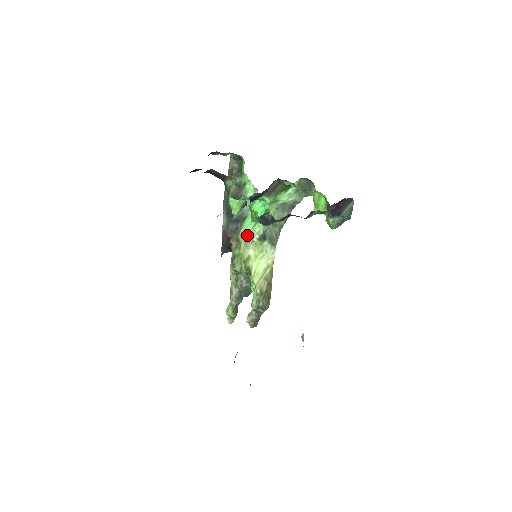
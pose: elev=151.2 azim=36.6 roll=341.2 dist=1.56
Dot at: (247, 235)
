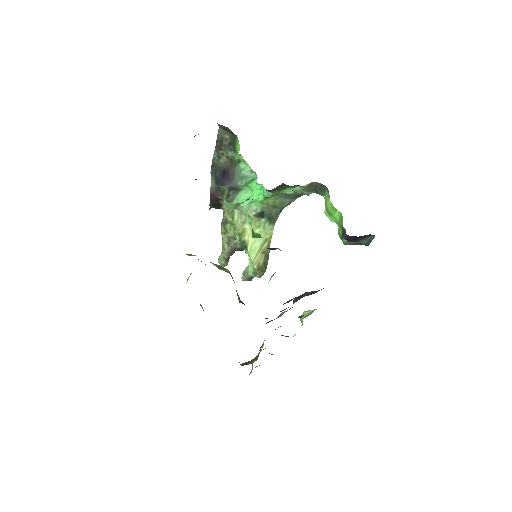
Dot at: (242, 209)
